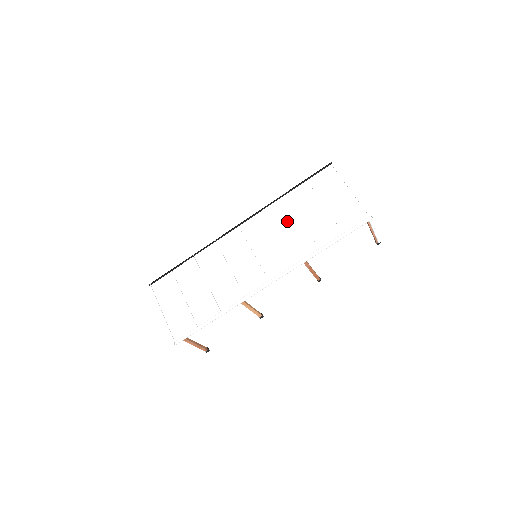
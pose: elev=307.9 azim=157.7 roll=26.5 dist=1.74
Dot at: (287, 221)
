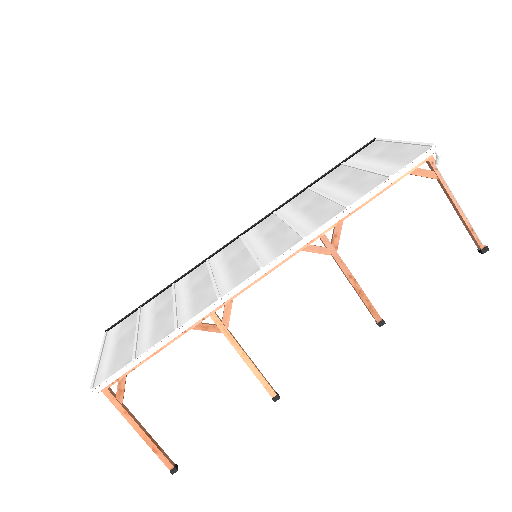
Dot at: (307, 204)
